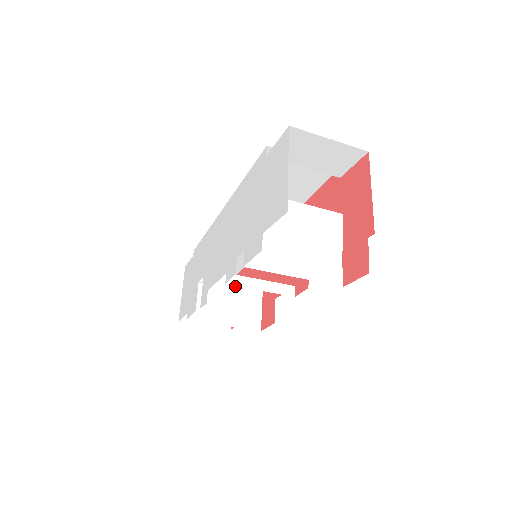
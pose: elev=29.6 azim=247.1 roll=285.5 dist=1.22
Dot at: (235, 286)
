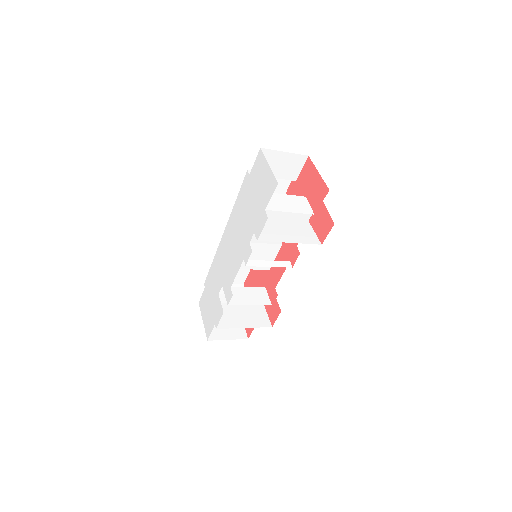
Dot at: (246, 288)
